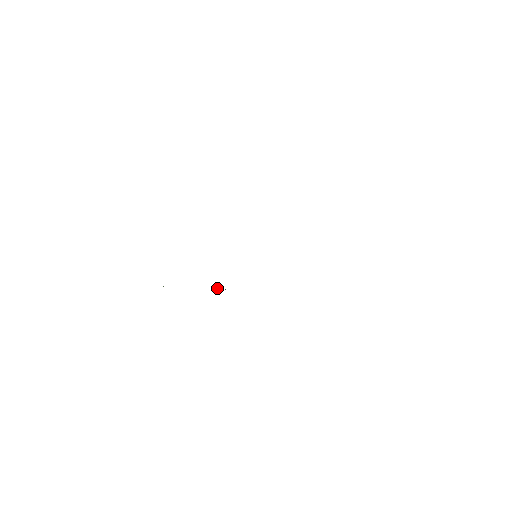
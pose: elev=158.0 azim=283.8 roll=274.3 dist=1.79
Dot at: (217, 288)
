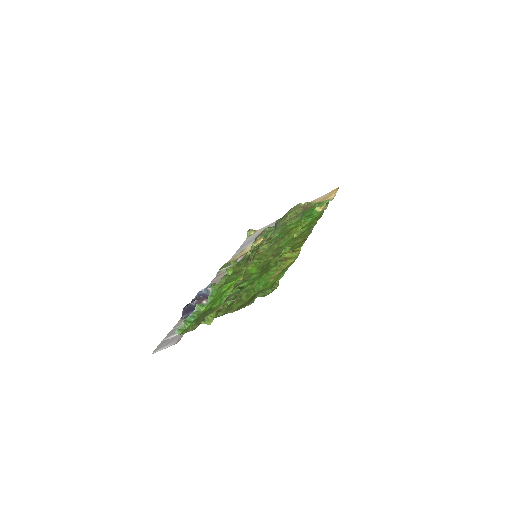
Dot at: occluded
